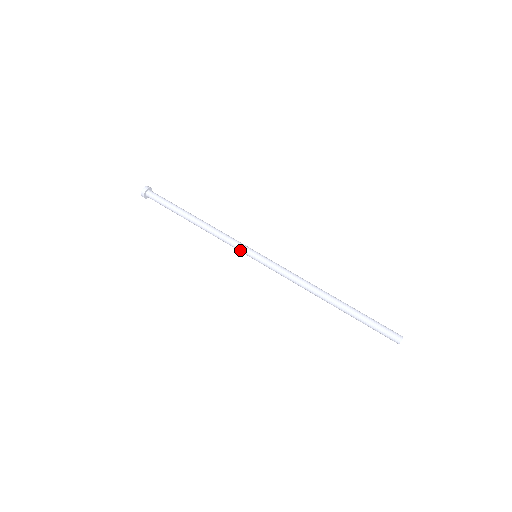
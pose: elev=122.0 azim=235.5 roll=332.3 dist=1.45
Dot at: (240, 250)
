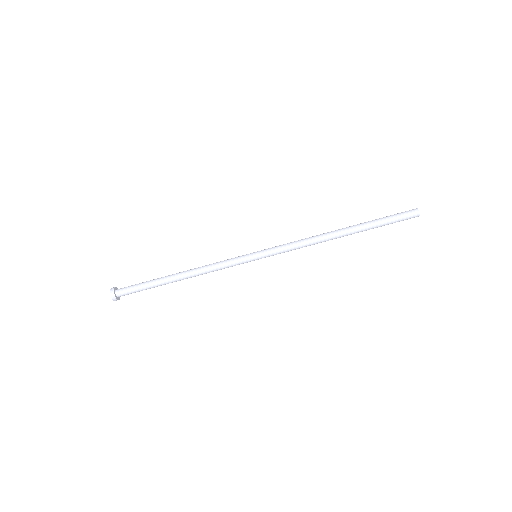
Dot at: occluded
